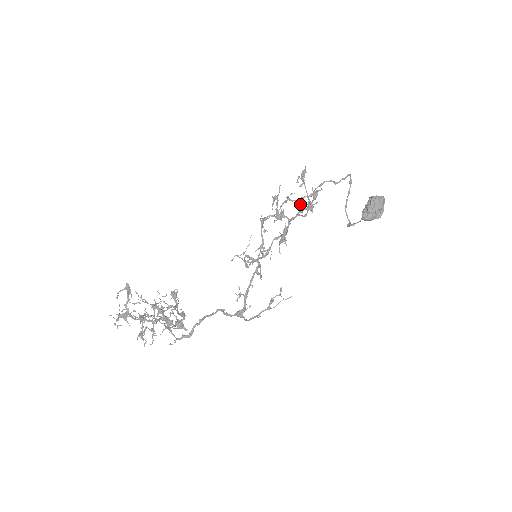
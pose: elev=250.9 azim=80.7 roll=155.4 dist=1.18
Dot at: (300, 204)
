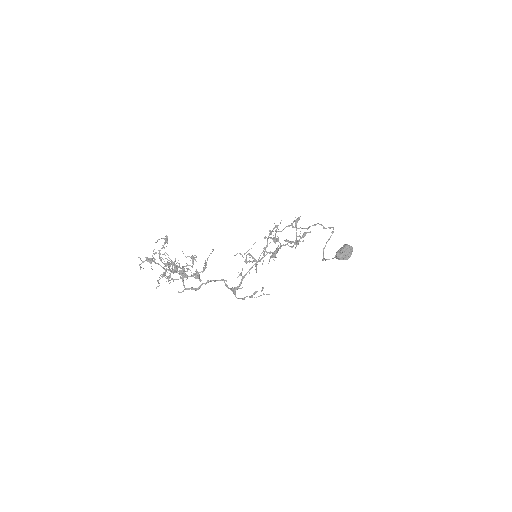
Dot at: (288, 240)
